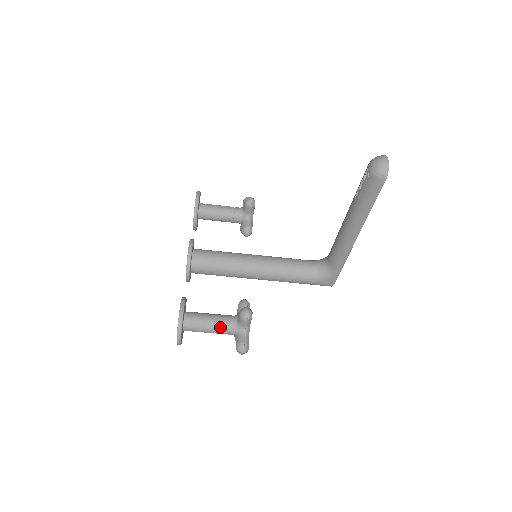
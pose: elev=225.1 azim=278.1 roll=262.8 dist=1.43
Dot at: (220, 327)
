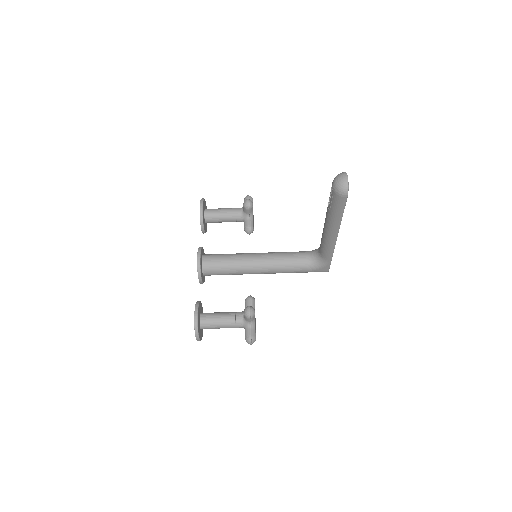
Dot at: (230, 324)
